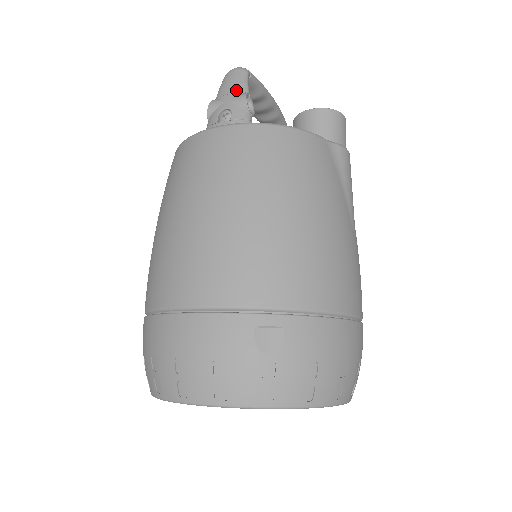
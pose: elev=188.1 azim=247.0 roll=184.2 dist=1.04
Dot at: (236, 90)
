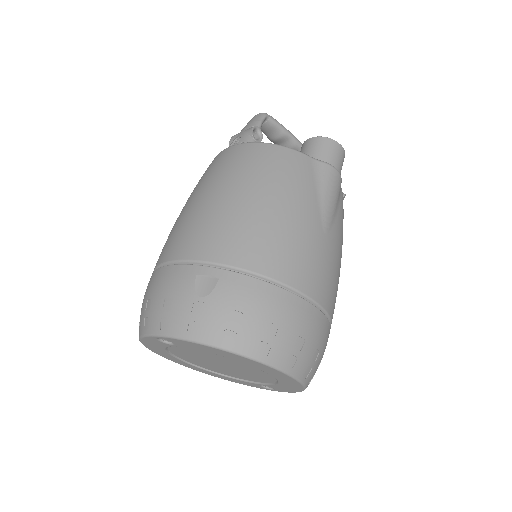
Dot at: (250, 125)
